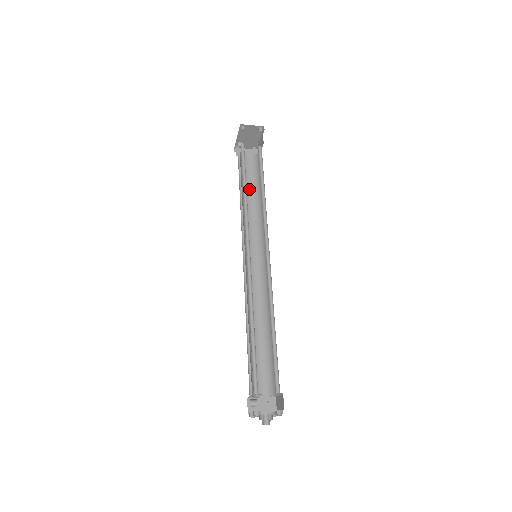
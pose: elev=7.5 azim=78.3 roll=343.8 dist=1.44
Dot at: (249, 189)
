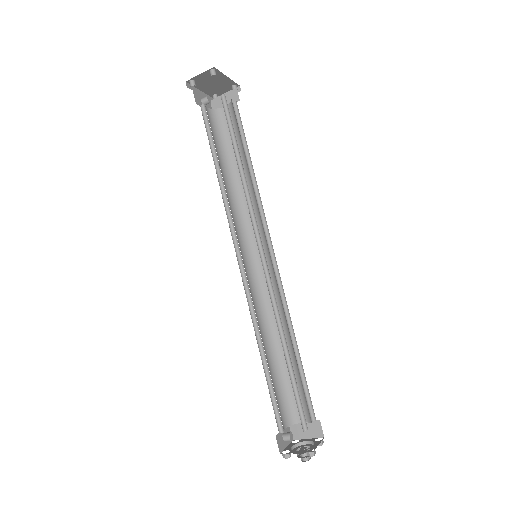
Dot at: occluded
